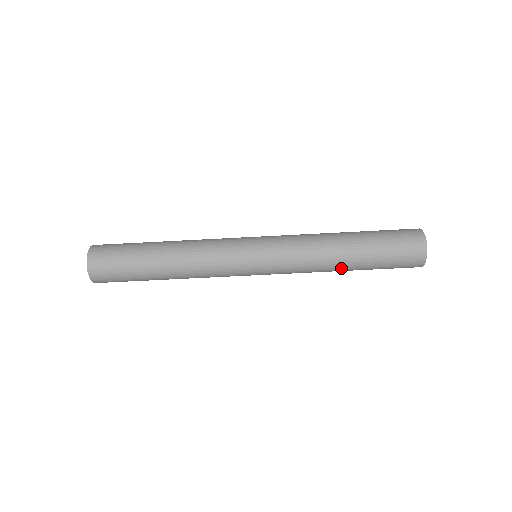
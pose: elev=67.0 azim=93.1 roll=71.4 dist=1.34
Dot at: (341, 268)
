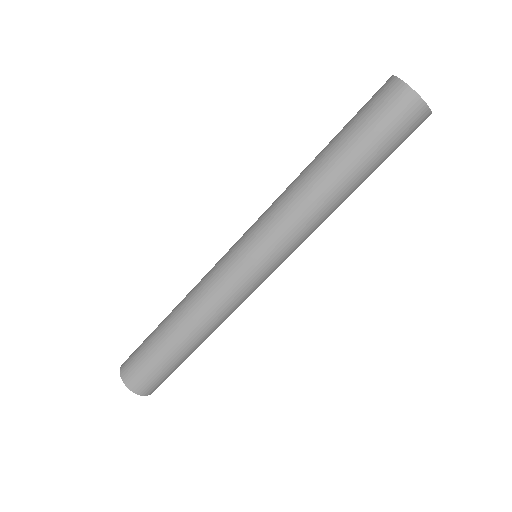
Dot at: (343, 196)
